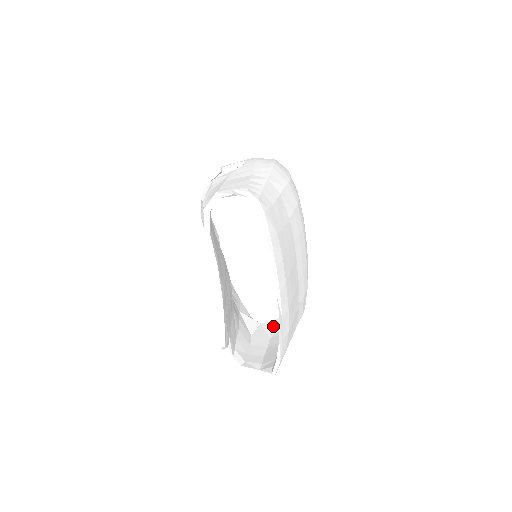
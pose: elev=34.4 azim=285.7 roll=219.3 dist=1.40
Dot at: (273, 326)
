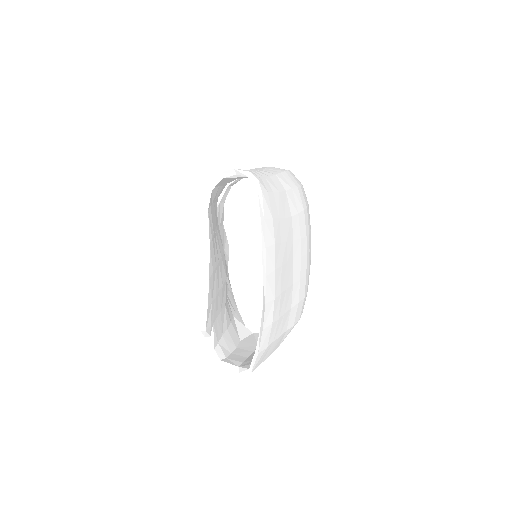
Dot at: occluded
